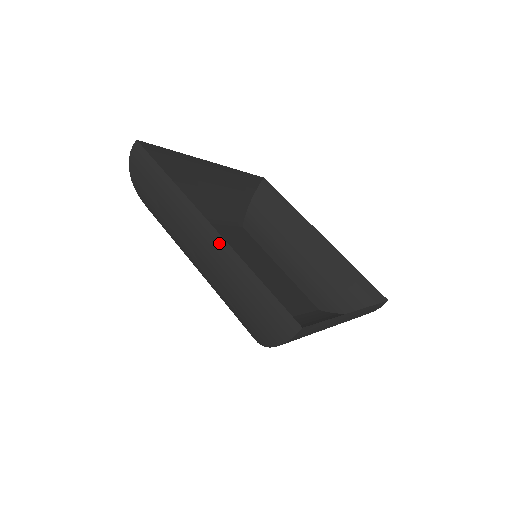
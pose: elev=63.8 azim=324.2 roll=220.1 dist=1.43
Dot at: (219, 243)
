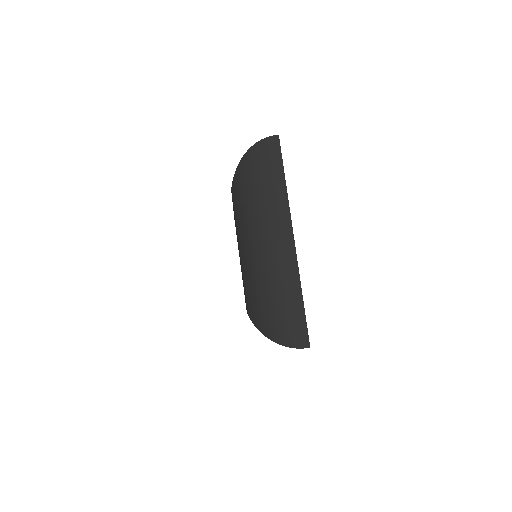
Dot at: occluded
